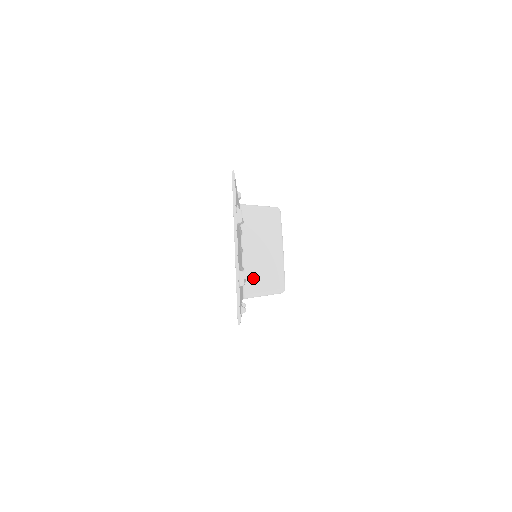
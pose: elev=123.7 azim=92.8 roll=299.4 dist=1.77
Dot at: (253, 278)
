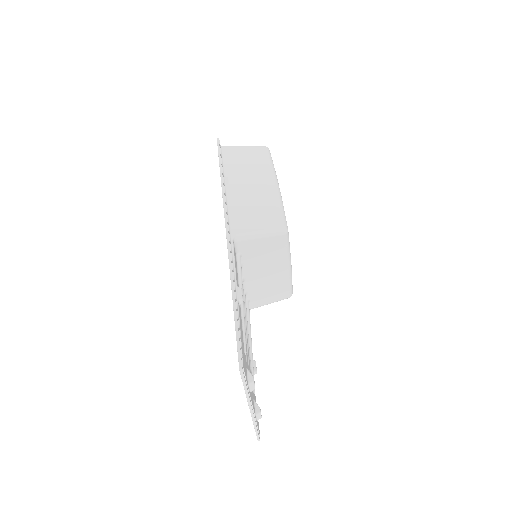
Dot at: (257, 296)
